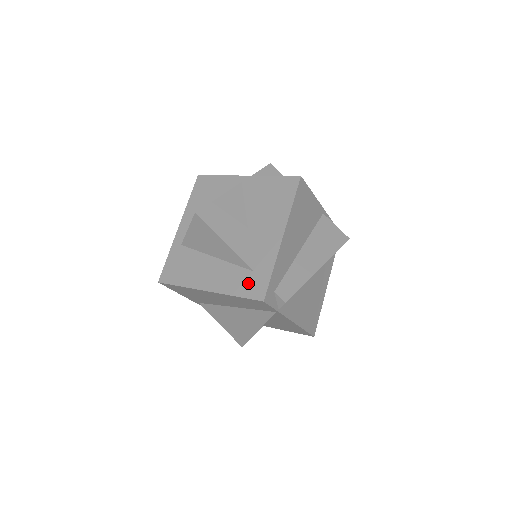
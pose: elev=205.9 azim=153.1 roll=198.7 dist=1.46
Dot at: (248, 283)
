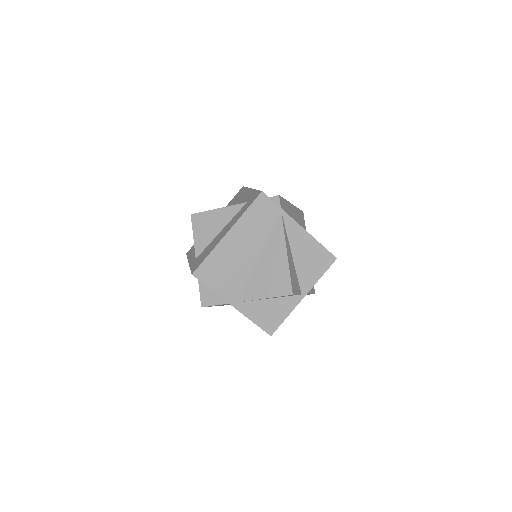
Dot at: (248, 204)
